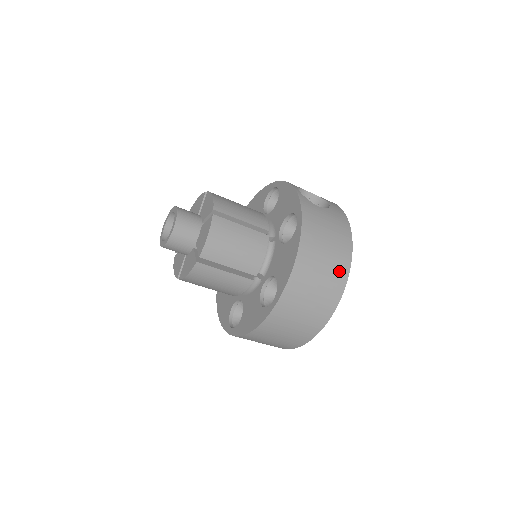
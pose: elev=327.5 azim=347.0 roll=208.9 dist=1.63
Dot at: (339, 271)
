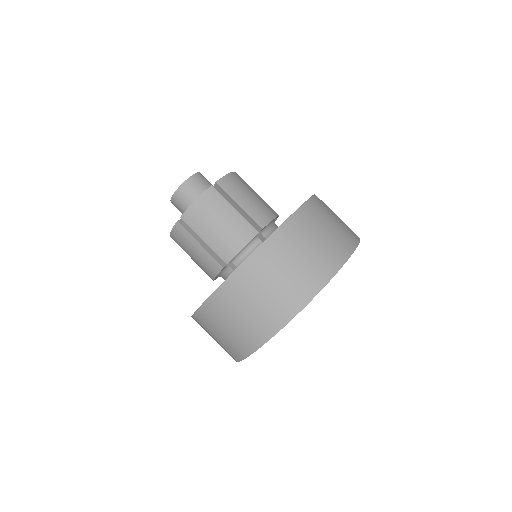
Dot at: (349, 235)
